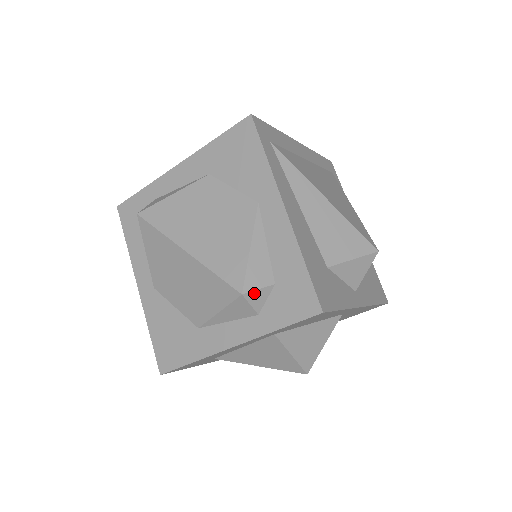
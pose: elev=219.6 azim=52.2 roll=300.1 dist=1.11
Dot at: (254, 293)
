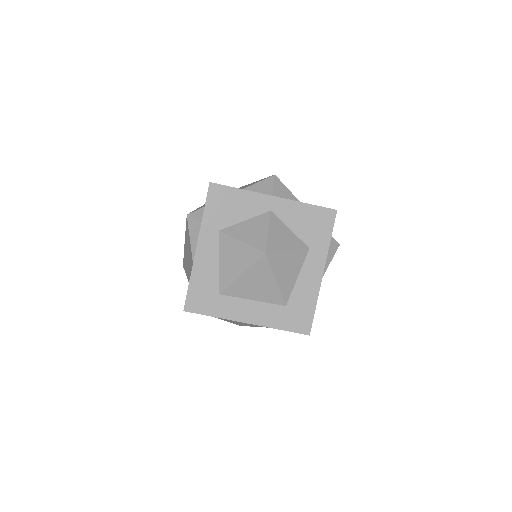
Dot at: (194, 213)
